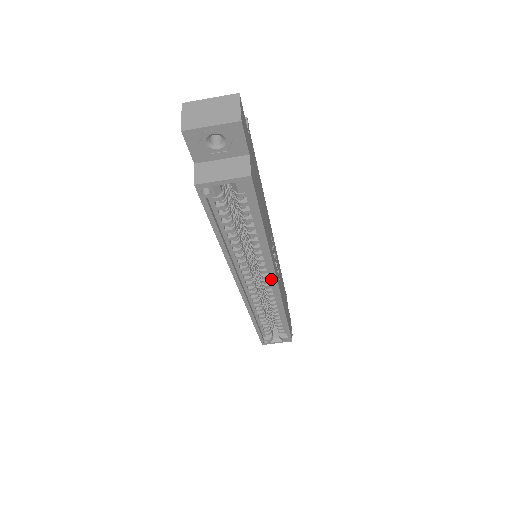
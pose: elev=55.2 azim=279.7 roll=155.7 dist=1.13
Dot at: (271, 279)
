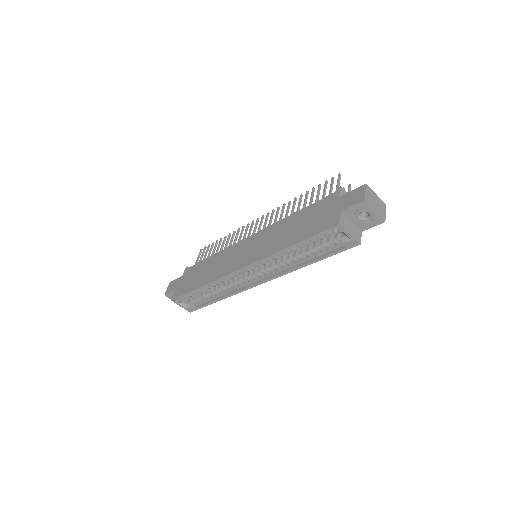
Dot at: (261, 278)
